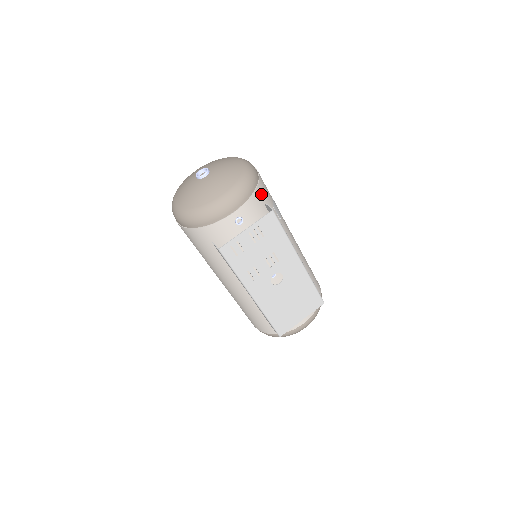
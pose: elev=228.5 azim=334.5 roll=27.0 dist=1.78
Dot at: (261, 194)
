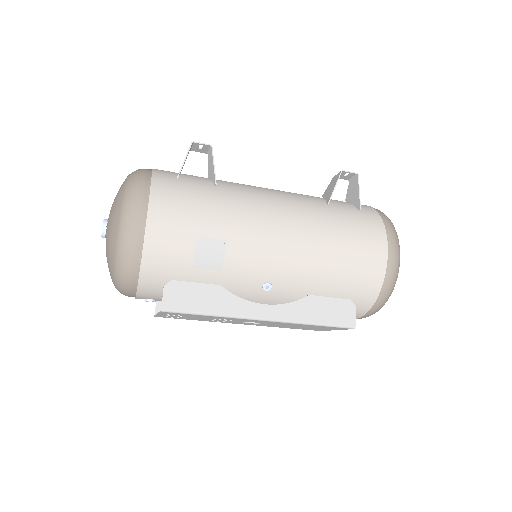
Dot at: (154, 273)
